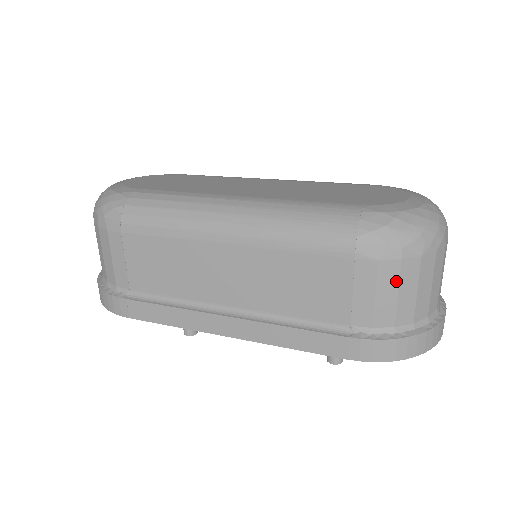
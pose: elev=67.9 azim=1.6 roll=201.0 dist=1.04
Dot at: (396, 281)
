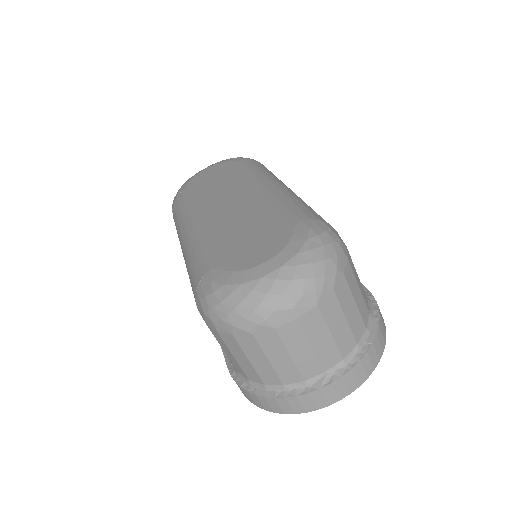
Dot at: (226, 346)
